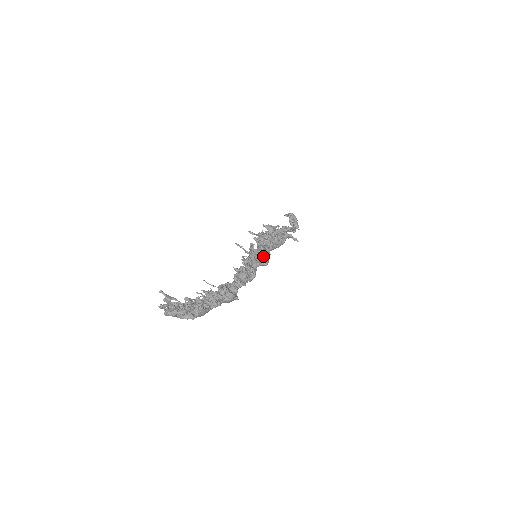
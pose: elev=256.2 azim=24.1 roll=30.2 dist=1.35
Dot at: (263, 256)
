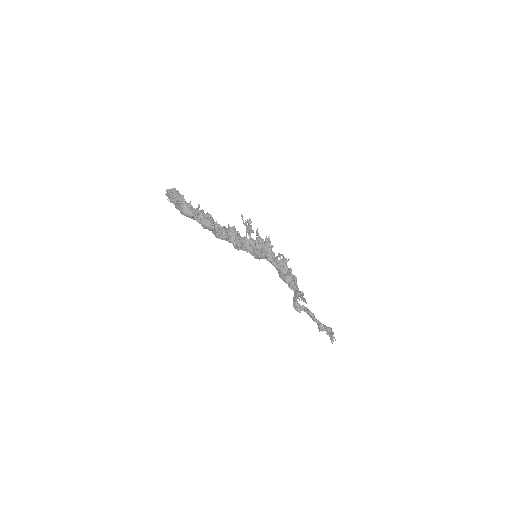
Dot at: (258, 249)
